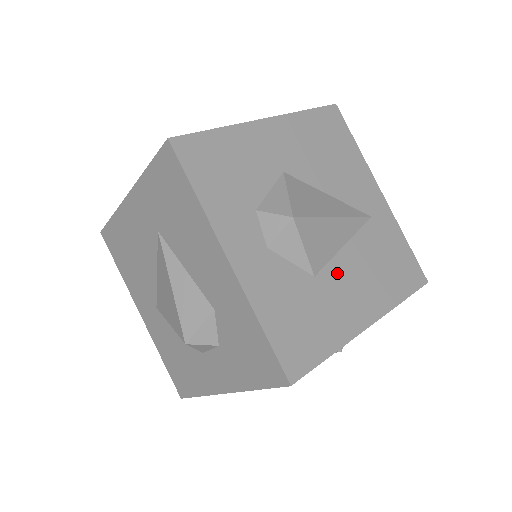
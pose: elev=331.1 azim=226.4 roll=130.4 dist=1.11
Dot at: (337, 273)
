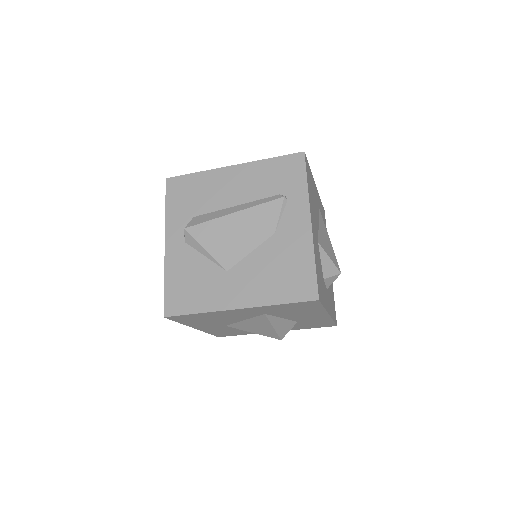
Dot at: occluded
